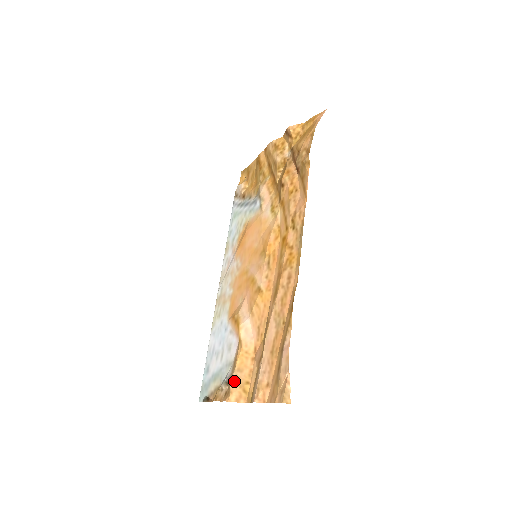
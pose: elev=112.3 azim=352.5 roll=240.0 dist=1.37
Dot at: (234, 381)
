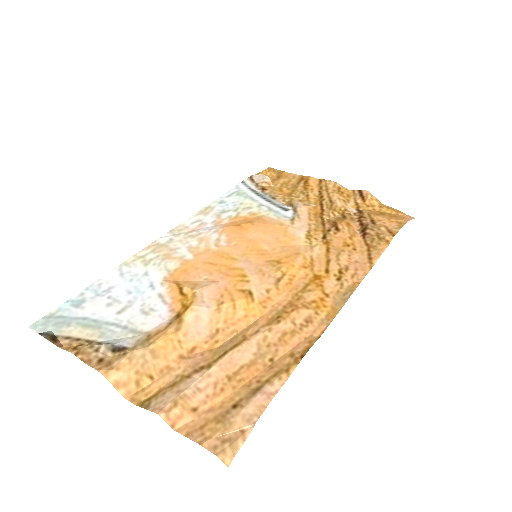
Dot at: (135, 359)
